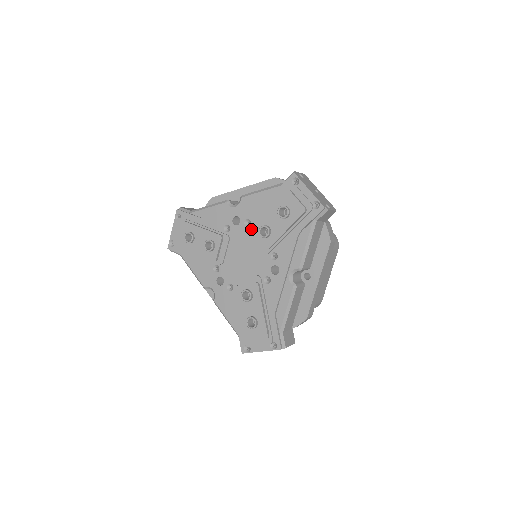
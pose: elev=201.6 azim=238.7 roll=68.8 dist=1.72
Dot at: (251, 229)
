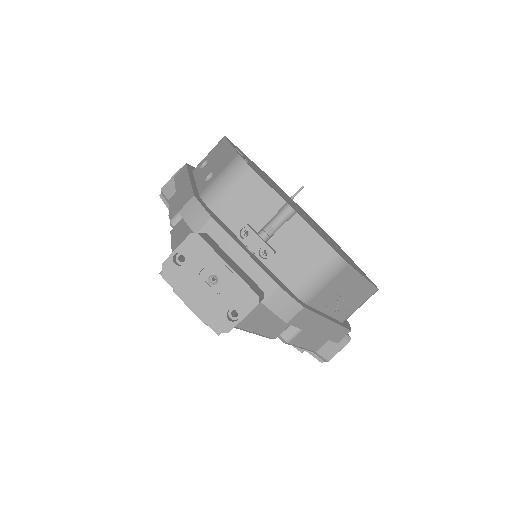
Dot at: occluded
